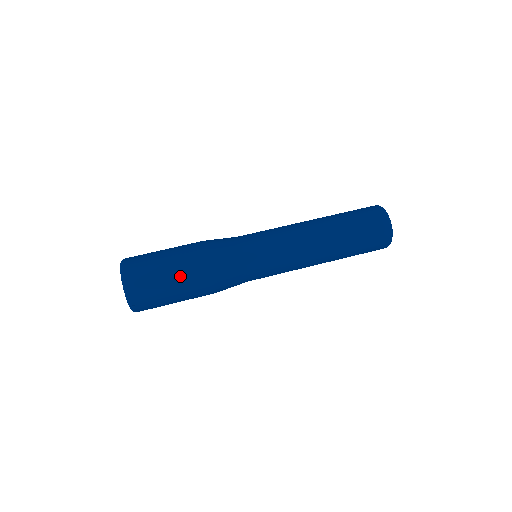
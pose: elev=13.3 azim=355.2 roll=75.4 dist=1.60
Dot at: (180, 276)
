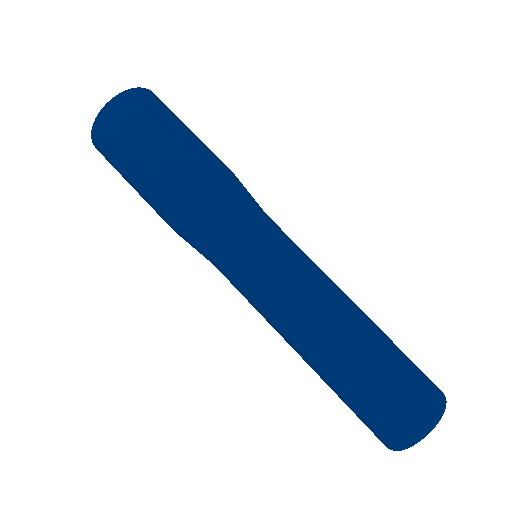
Dot at: (142, 194)
